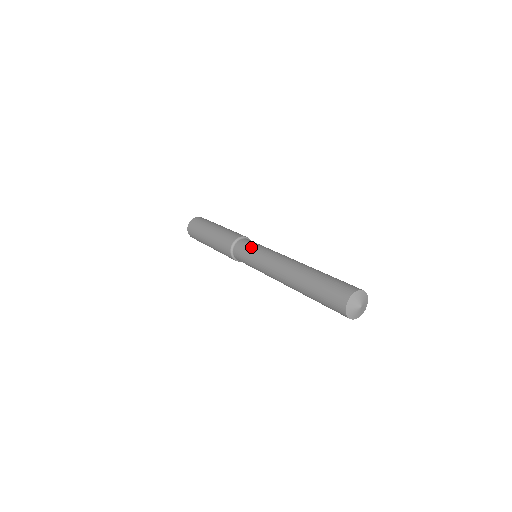
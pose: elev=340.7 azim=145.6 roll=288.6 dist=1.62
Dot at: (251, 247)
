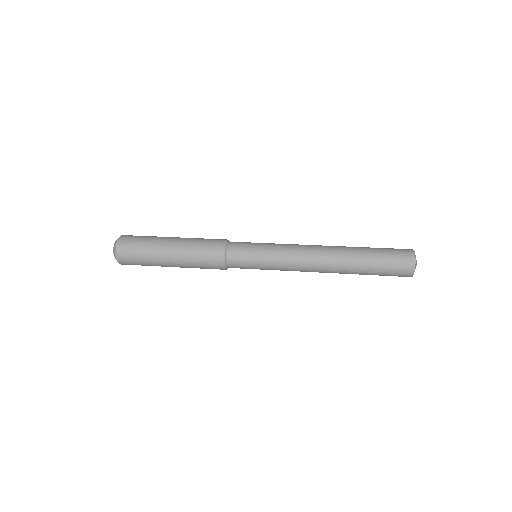
Dot at: (255, 251)
